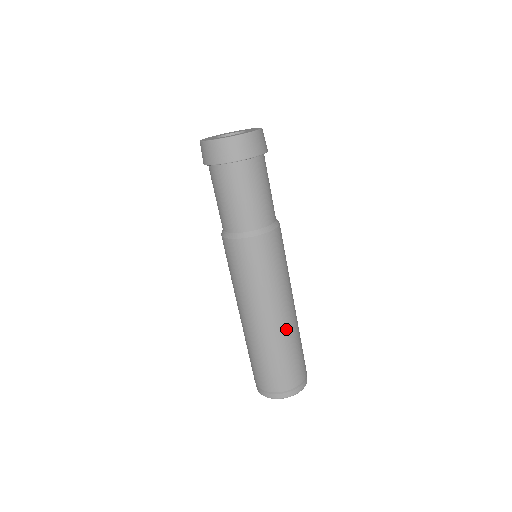
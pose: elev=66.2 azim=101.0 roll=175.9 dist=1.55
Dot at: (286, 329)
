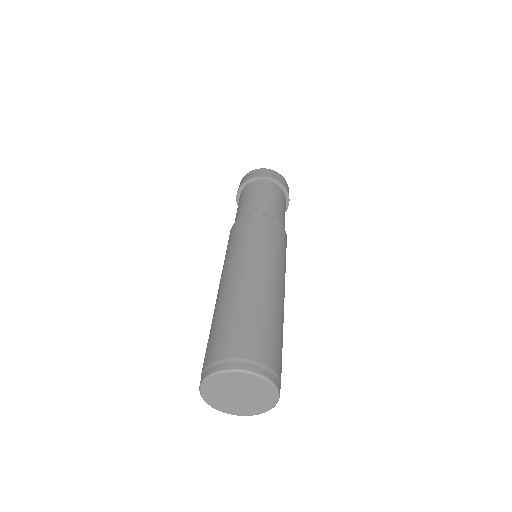
Dot at: (271, 295)
